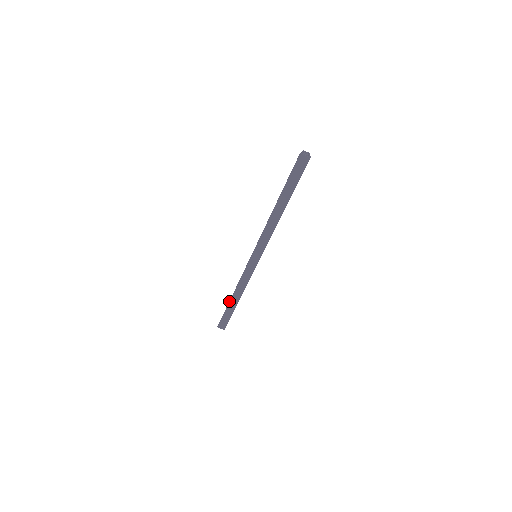
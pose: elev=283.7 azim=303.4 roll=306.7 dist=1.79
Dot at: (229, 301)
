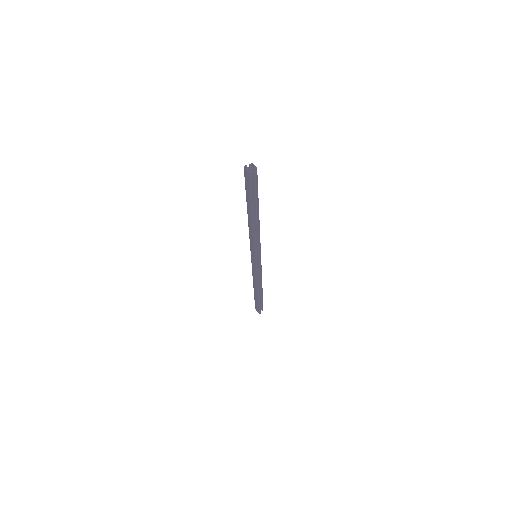
Dot at: occluded
